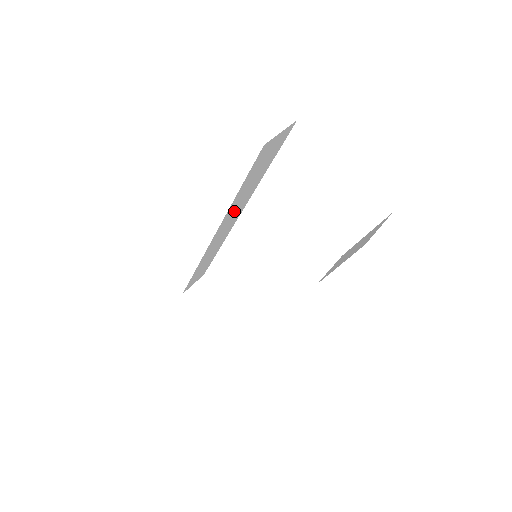
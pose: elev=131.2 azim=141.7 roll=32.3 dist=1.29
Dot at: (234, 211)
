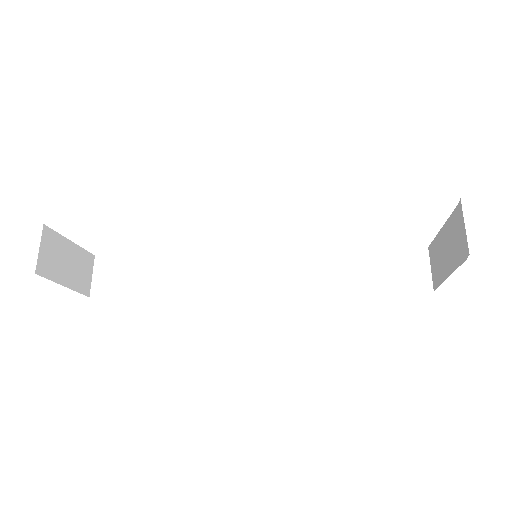
Dot at: occluded
